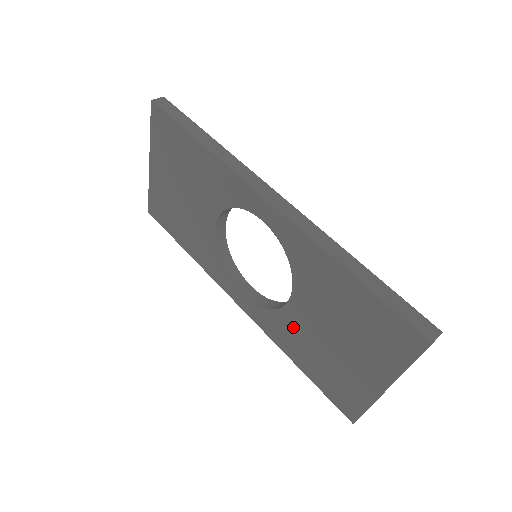
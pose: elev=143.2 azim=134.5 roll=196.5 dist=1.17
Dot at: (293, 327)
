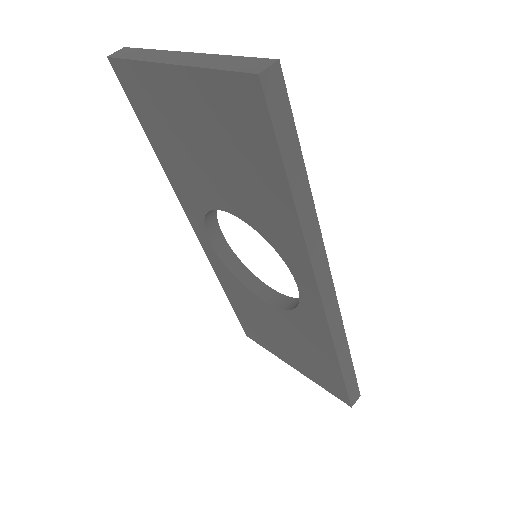
Dot at: (249, 300)
